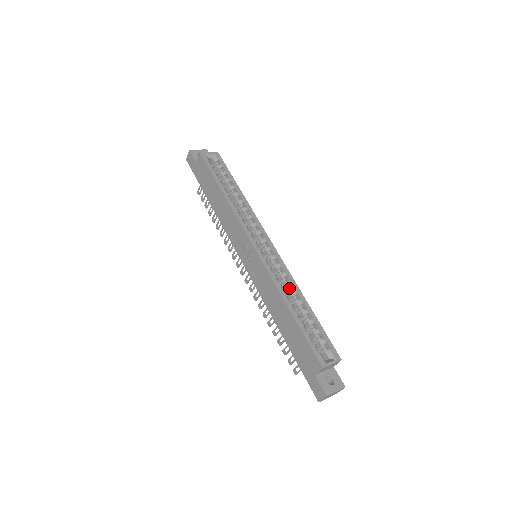
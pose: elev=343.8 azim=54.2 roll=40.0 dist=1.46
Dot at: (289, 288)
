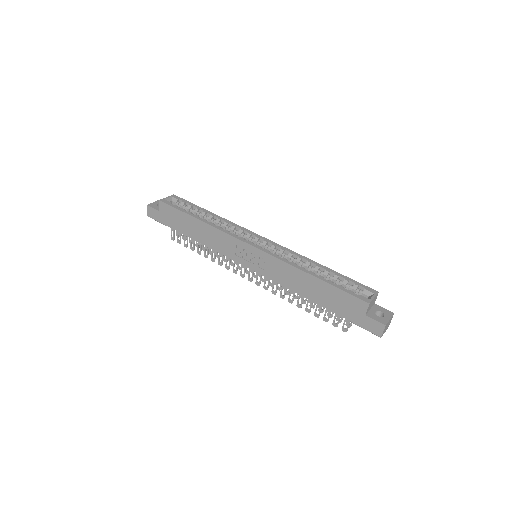
Dot at: (301, 263)
